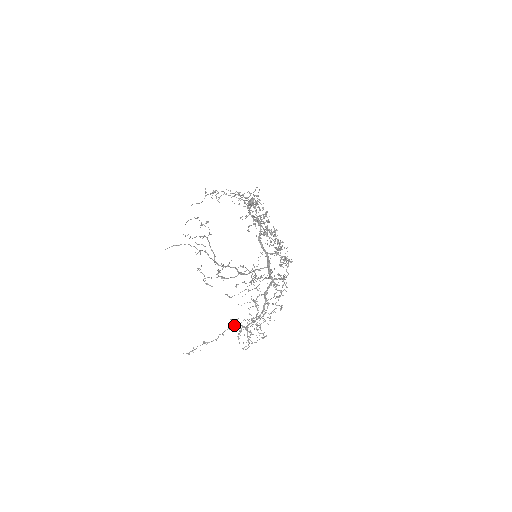
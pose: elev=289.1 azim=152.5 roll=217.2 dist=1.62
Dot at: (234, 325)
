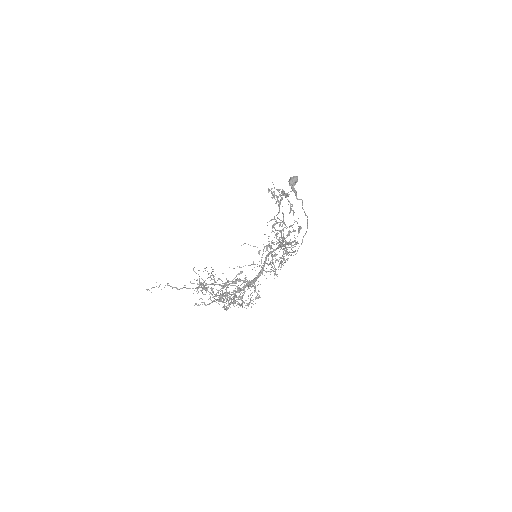
Dot at: (199, 286)
